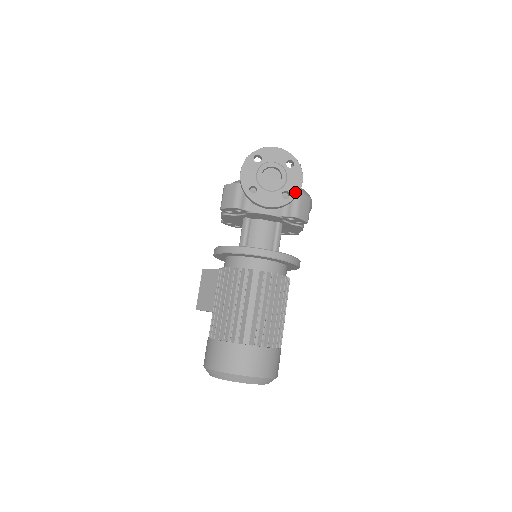
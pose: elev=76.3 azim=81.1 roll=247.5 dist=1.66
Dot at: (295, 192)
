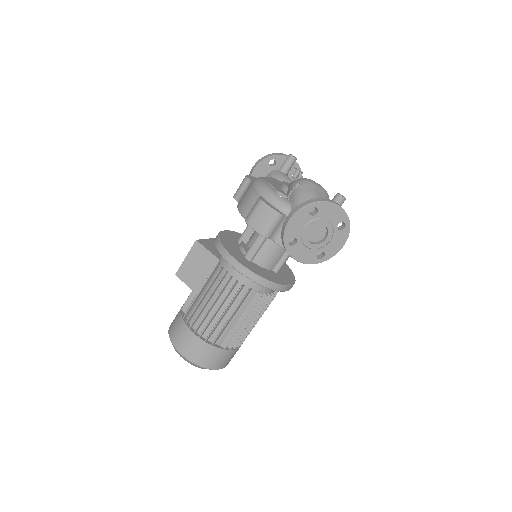
Dot at: (331, 255)
